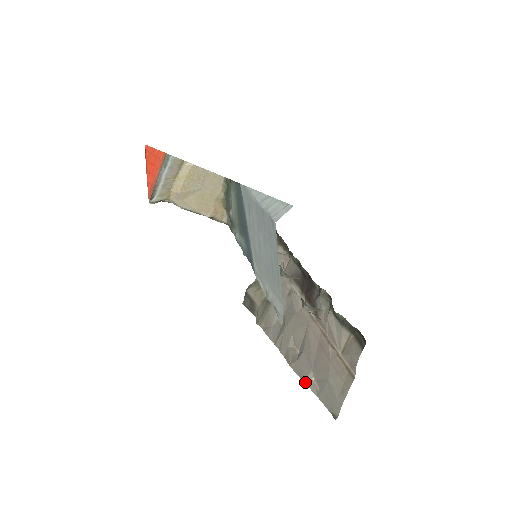
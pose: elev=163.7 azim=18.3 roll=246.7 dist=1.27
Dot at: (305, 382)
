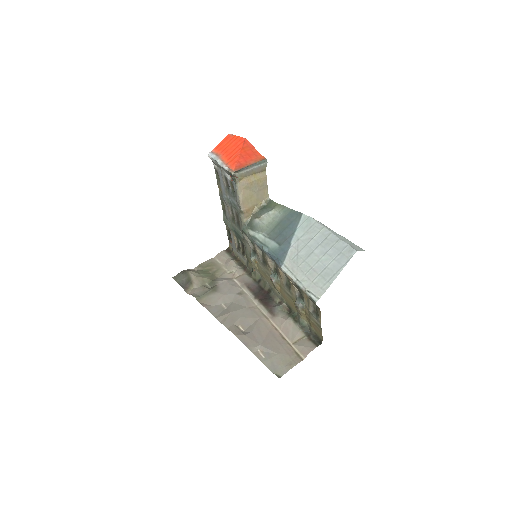
Dot at: (251, 350)
